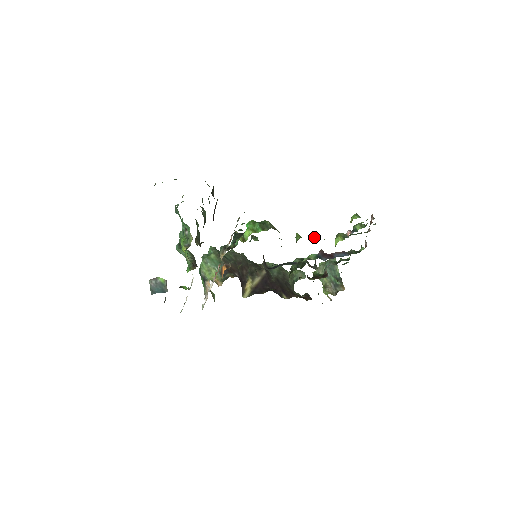
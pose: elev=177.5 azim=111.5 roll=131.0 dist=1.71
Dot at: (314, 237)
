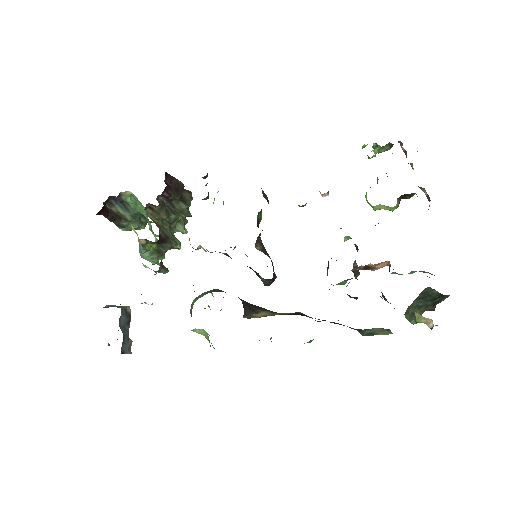
Dot at: occluded
